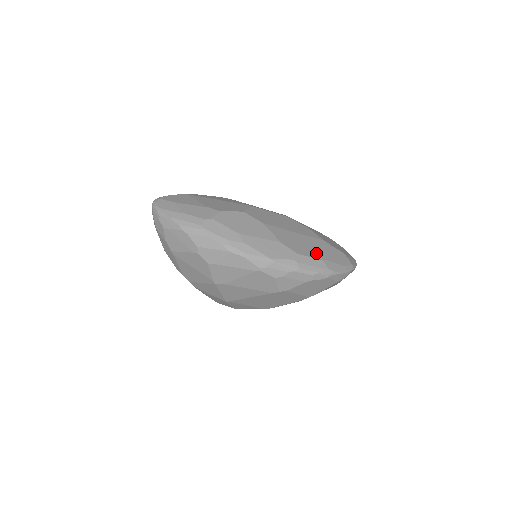
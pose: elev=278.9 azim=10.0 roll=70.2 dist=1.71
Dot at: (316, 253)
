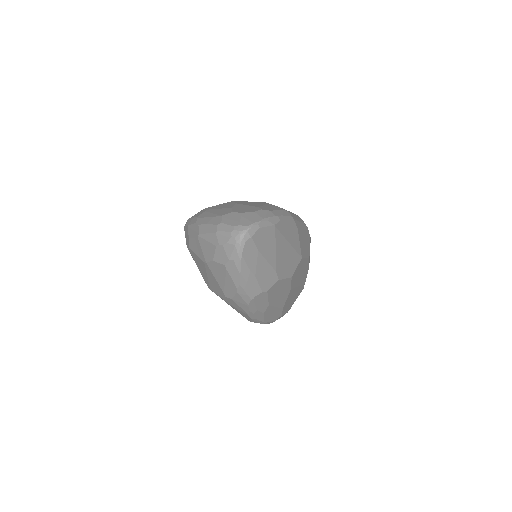
Dot at: occluded
